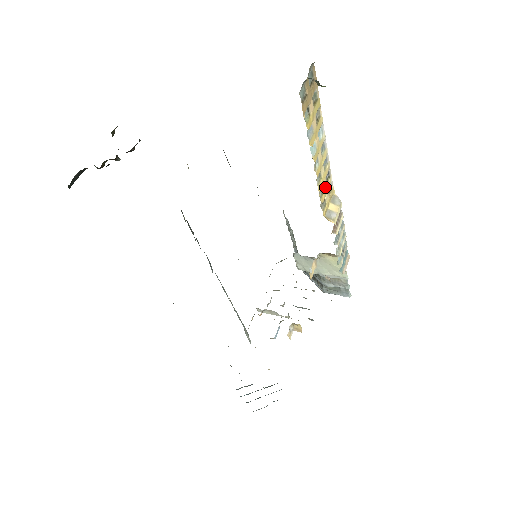
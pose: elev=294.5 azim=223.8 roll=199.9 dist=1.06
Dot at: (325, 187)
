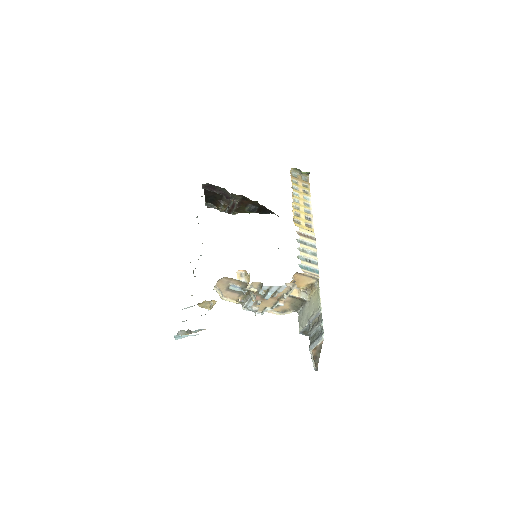
Dot at: (303, 218)
